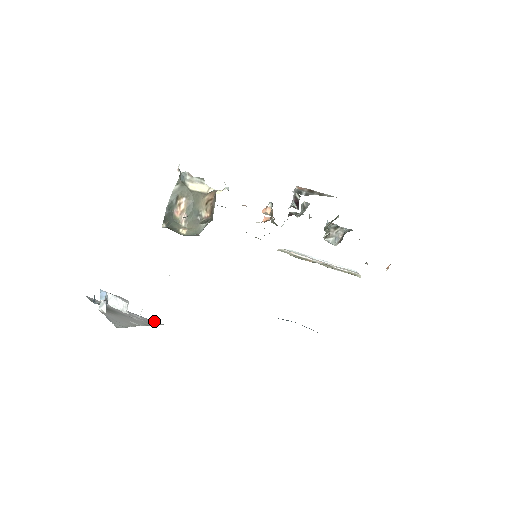
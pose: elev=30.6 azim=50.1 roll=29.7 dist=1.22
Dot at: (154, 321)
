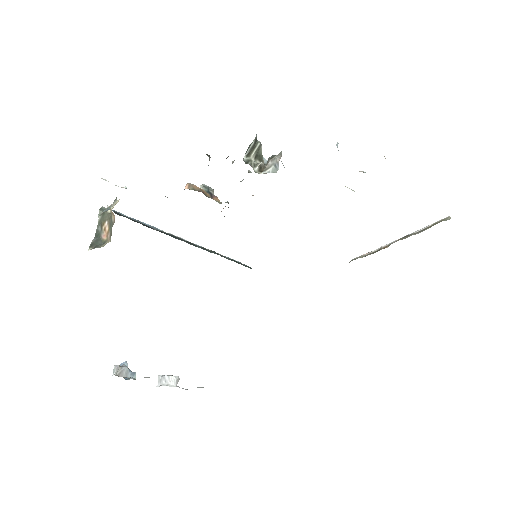
Dot at: occluded
